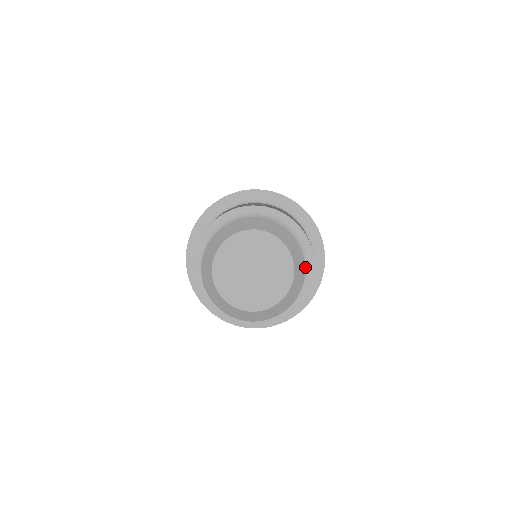
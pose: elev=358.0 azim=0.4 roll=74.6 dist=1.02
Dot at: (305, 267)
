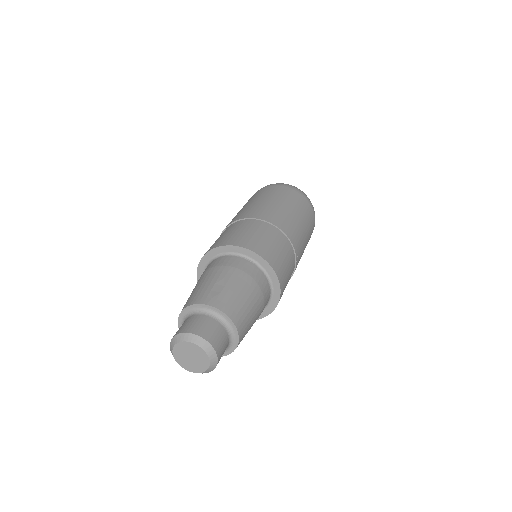
Dot at: (233, 341)
